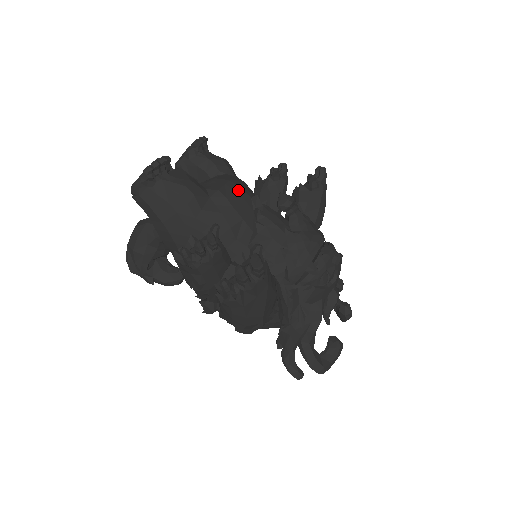
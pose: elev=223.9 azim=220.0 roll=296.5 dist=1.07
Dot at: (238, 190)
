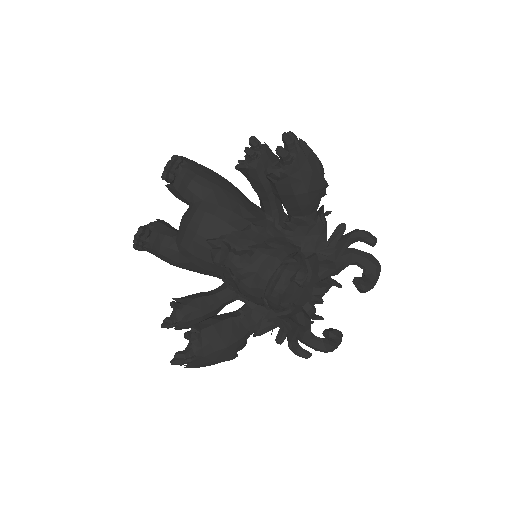
Dot at: (194, 238)
